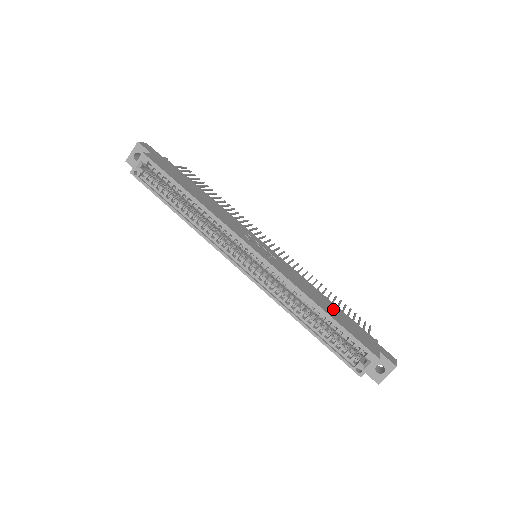
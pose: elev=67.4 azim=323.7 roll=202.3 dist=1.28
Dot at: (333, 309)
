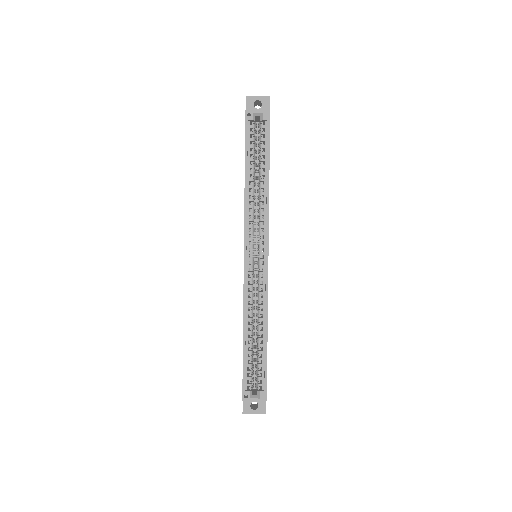
Dot at: occluded
